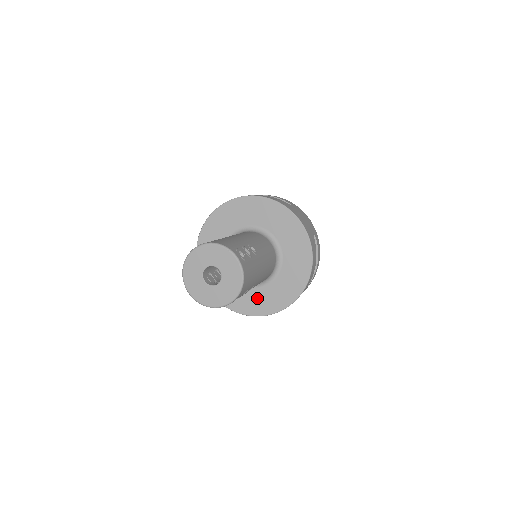
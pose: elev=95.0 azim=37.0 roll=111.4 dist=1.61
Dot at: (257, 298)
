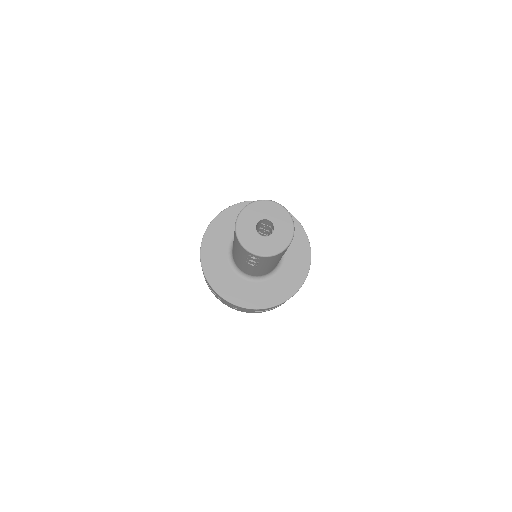
Dot at: (280, 284)
